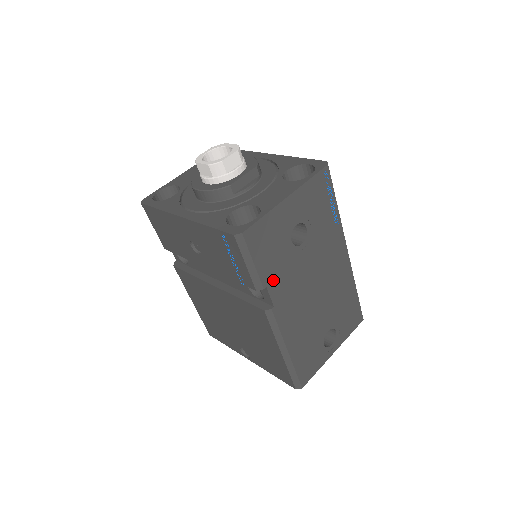
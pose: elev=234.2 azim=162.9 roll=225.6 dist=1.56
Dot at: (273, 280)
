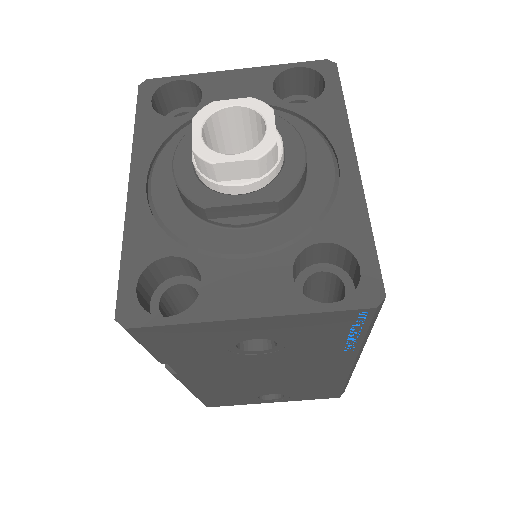
Dot at: (183, 362)
